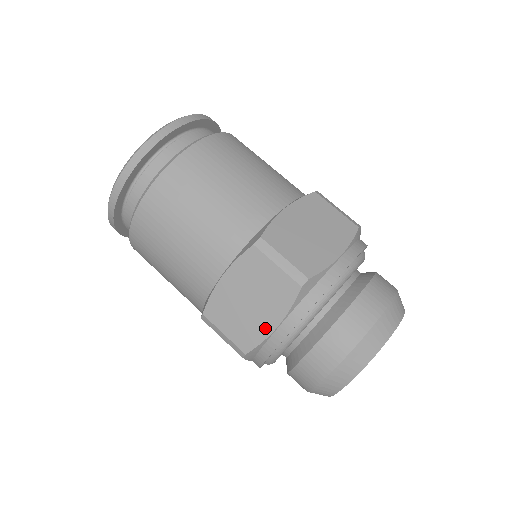
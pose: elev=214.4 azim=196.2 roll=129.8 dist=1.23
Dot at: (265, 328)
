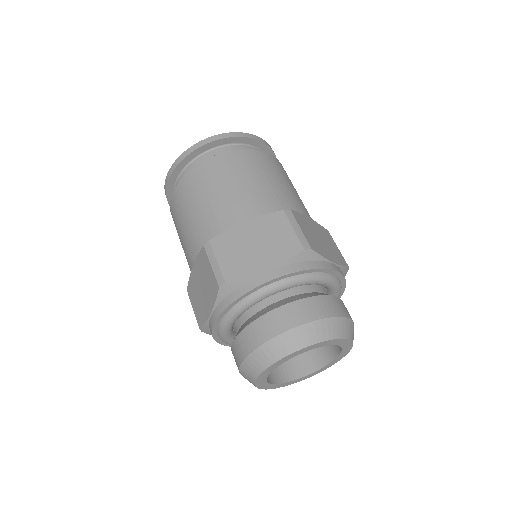
Dot at: (256, 268)
